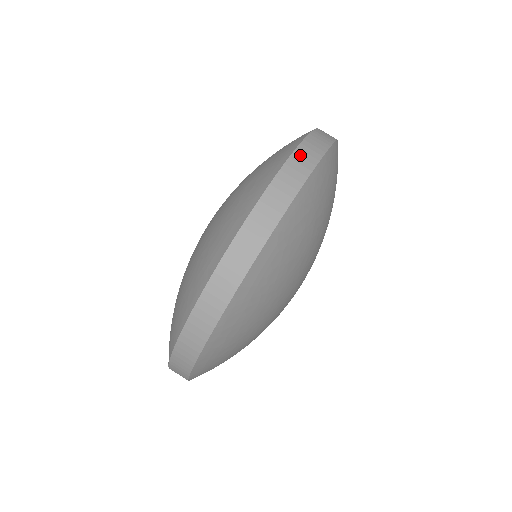
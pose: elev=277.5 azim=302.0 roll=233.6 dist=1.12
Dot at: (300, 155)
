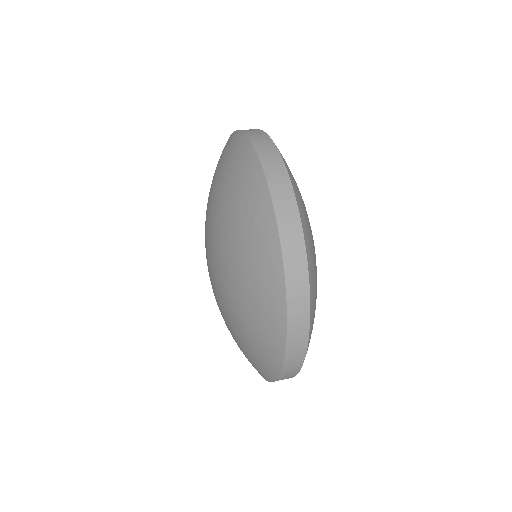
Dot at: occluded
